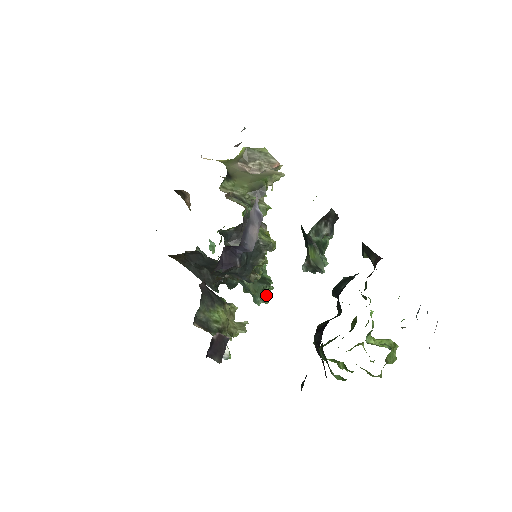
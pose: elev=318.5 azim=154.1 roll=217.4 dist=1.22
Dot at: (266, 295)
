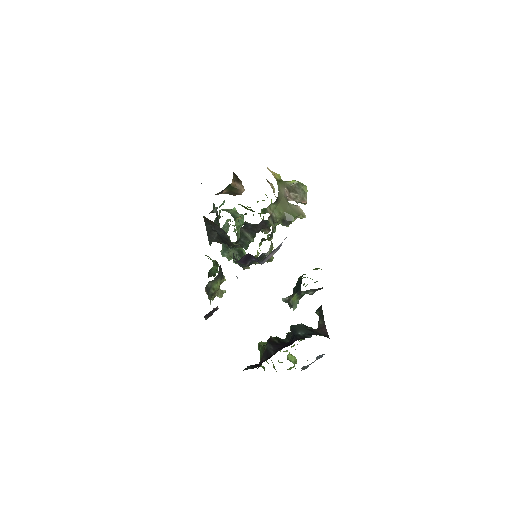
Dot at: occluded
